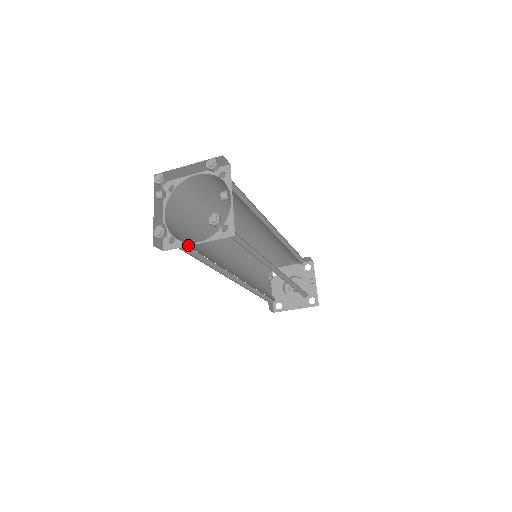
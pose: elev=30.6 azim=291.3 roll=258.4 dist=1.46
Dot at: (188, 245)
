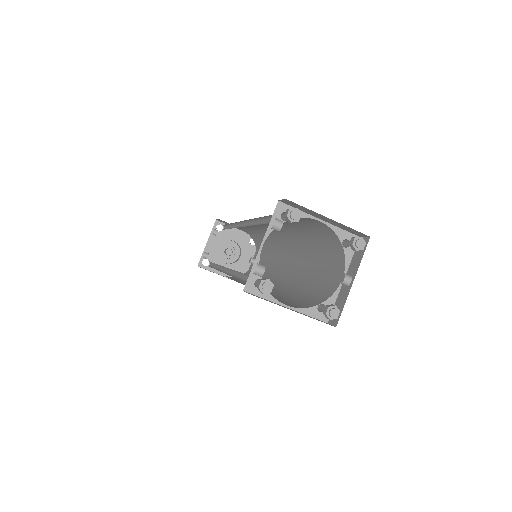
Dot at: (275, 302)
